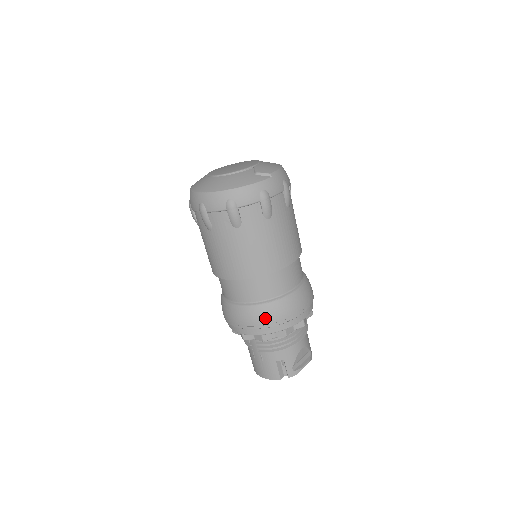
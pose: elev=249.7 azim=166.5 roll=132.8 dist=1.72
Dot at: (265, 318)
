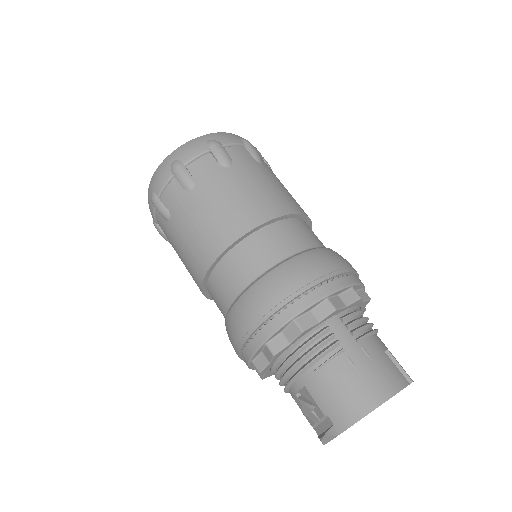
Dot at: (343, 260)
